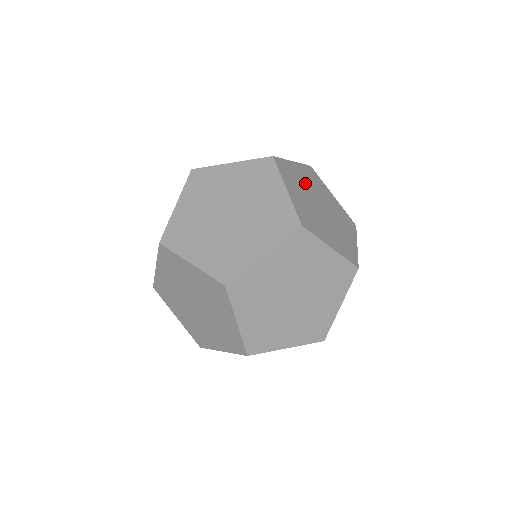
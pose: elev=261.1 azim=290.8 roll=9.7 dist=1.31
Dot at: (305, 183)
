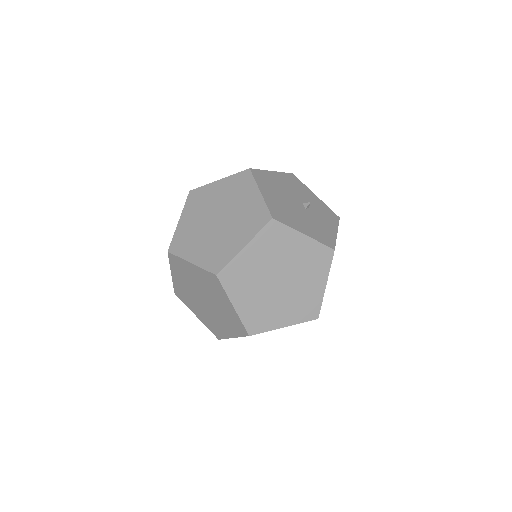
Dot at: occluded
